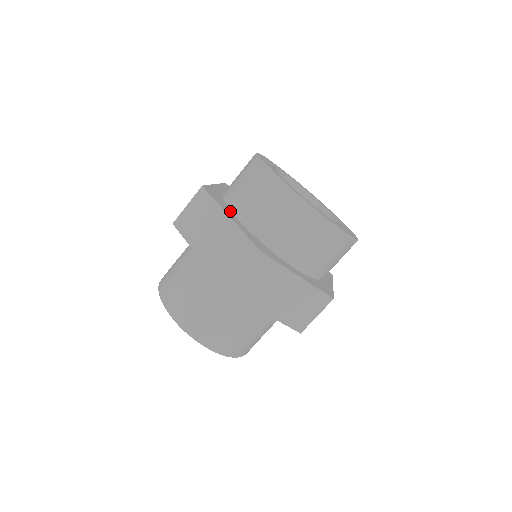
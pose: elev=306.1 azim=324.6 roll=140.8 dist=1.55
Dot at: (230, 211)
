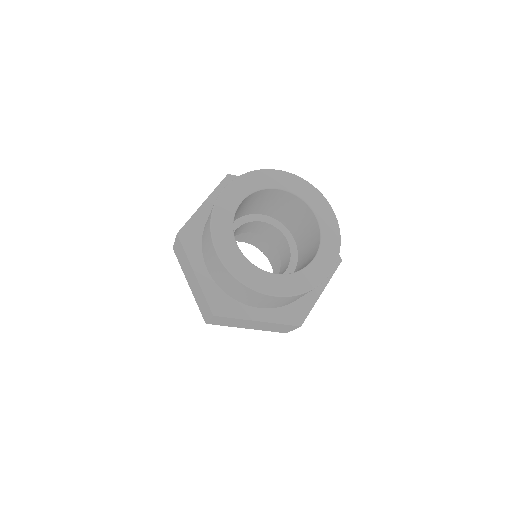
Dot at: (202, 258)
